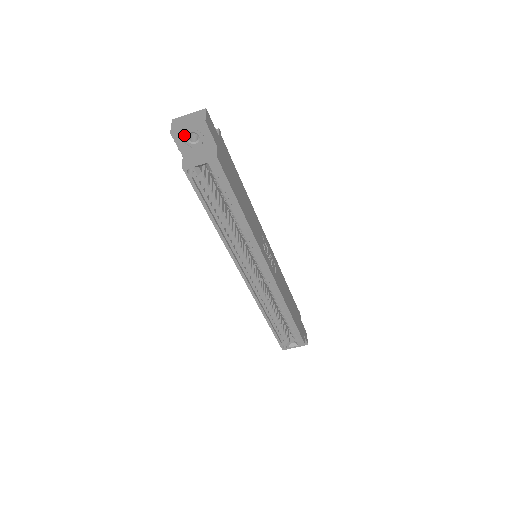
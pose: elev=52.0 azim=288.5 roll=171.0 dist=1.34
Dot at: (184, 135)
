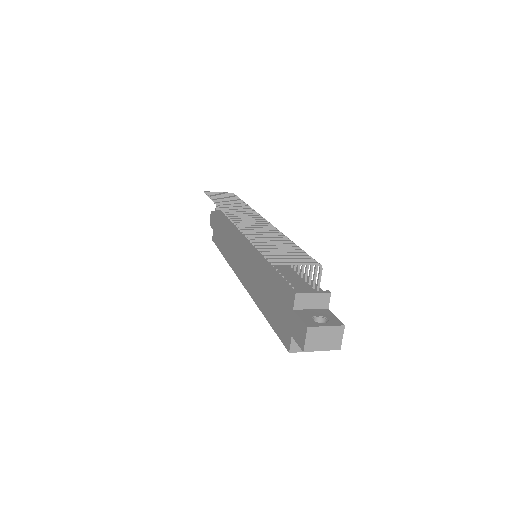
Dot at: (312, 347)
